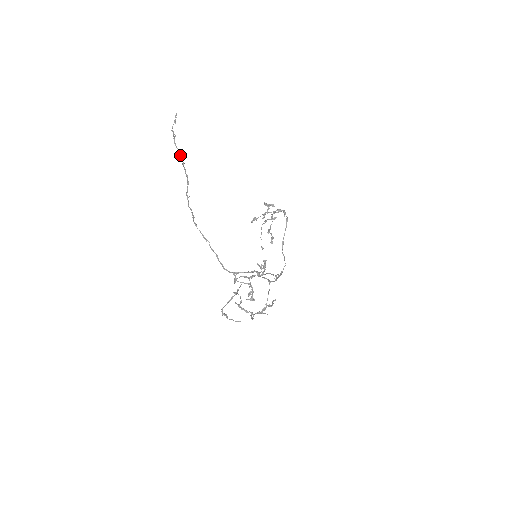
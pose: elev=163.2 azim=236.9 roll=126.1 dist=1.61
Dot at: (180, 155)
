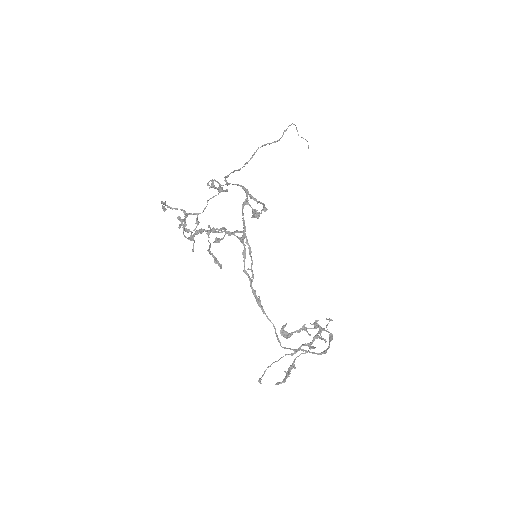
Dot at: occluded
